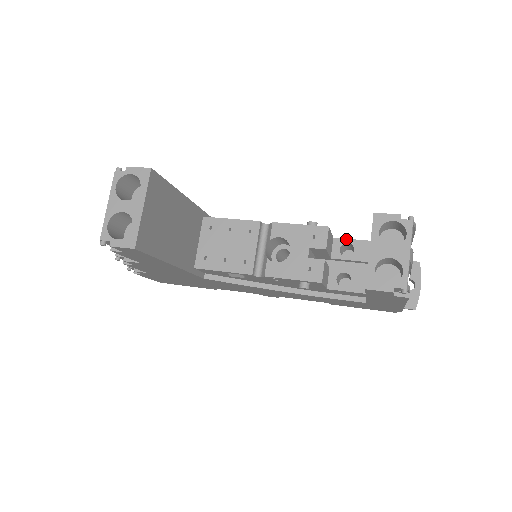
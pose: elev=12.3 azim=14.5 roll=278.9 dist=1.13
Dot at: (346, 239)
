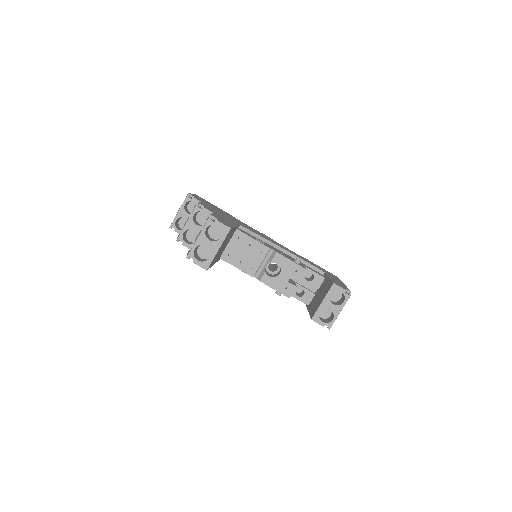
Dot at: (312, 270)
